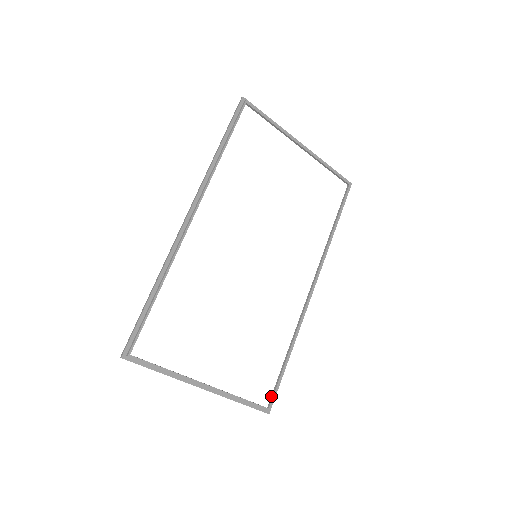
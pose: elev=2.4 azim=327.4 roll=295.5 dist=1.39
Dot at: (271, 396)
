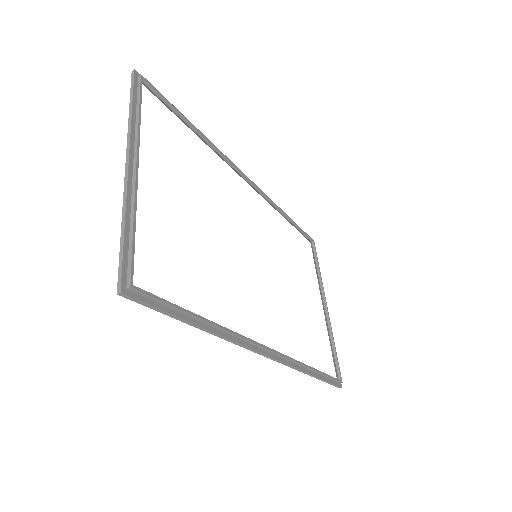
Dot at: (147, 293)
